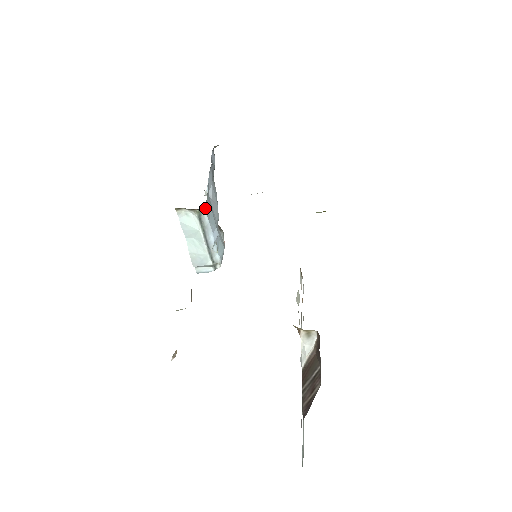
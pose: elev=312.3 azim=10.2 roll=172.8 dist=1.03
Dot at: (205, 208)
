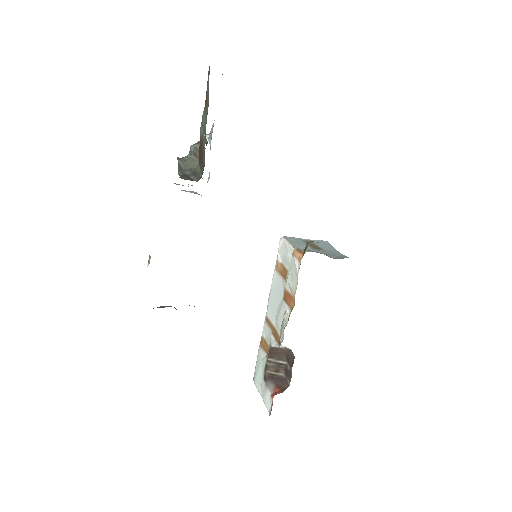
Dot at: occluded
